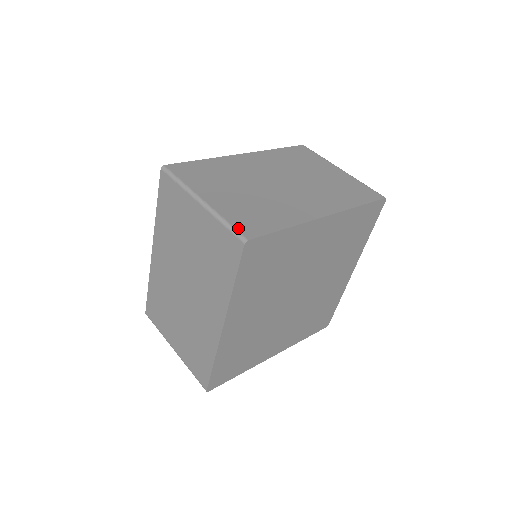
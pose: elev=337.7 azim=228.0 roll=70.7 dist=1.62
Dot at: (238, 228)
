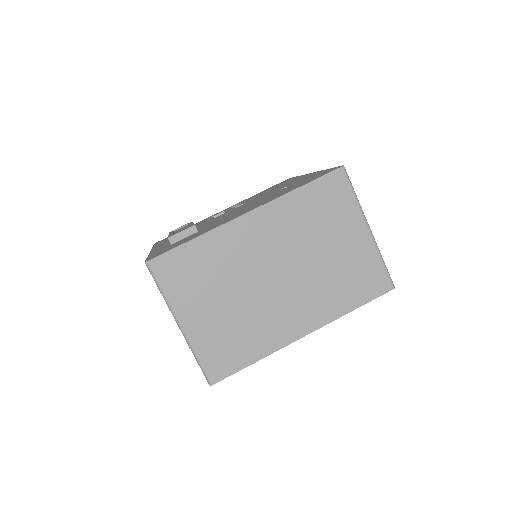
Dot at: (207, 369)
